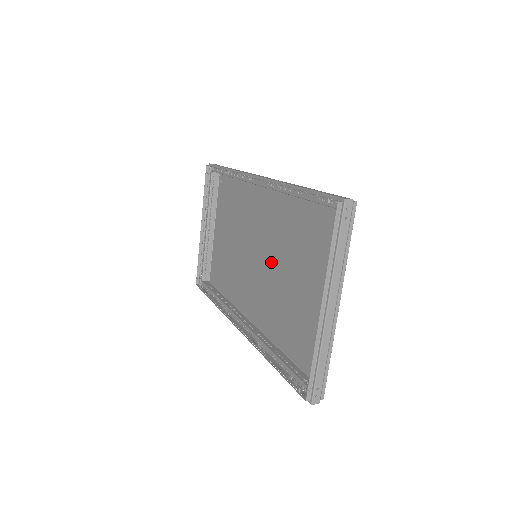
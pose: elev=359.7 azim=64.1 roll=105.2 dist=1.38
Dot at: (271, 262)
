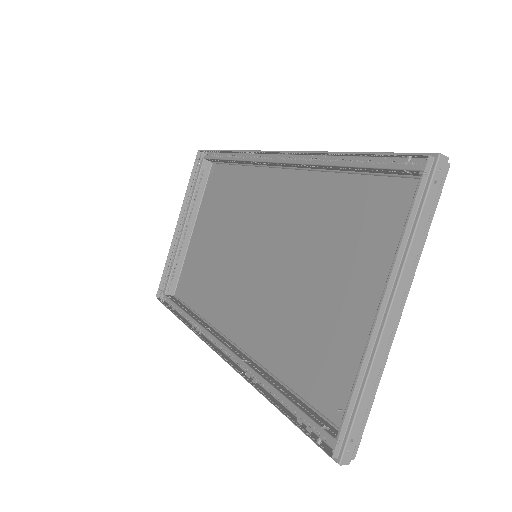
Dot at: (280, 262)
